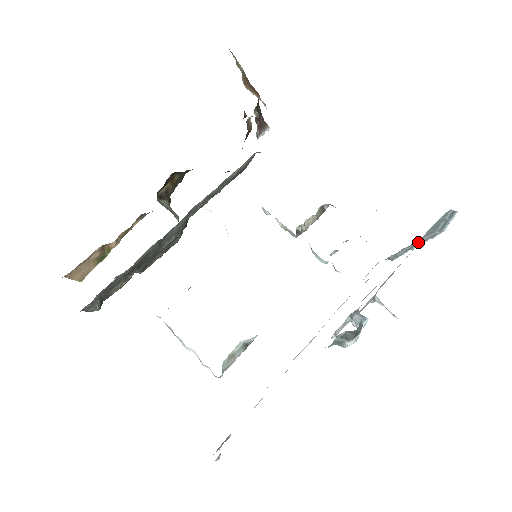
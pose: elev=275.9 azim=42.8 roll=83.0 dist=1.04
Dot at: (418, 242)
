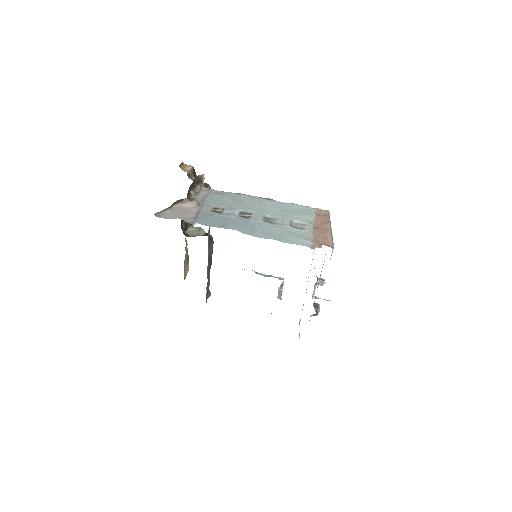
Dot at: occluded
